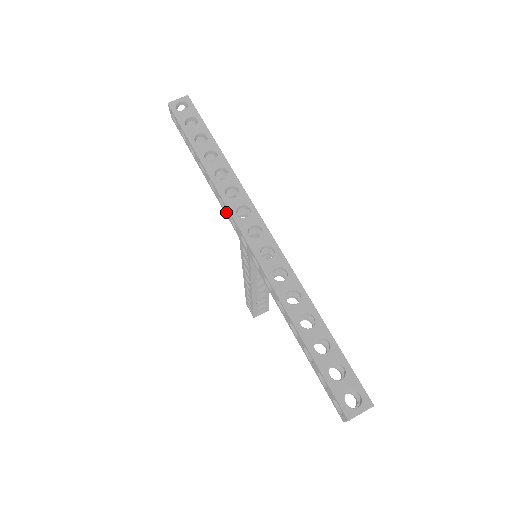
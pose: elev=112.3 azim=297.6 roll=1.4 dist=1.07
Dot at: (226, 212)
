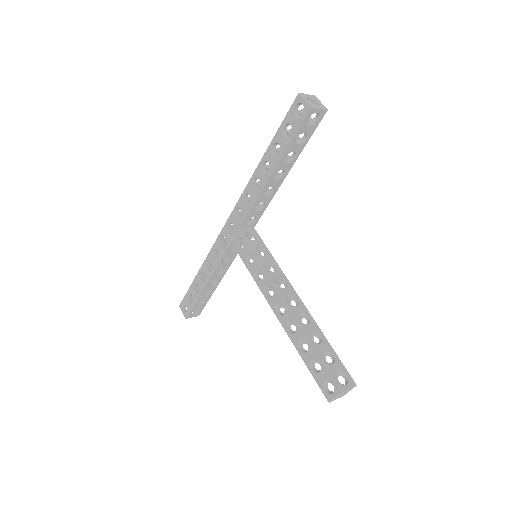
Dot at: (219, 252)
